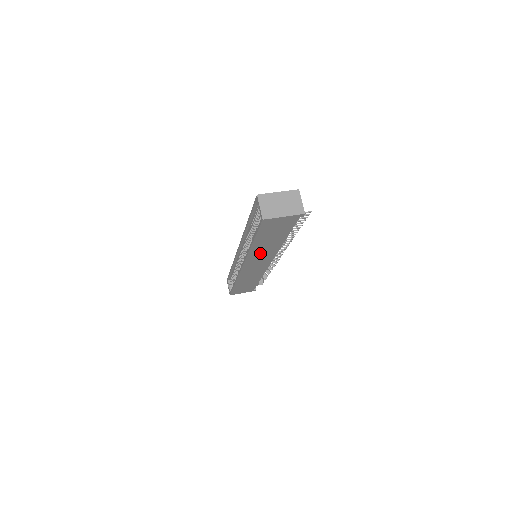
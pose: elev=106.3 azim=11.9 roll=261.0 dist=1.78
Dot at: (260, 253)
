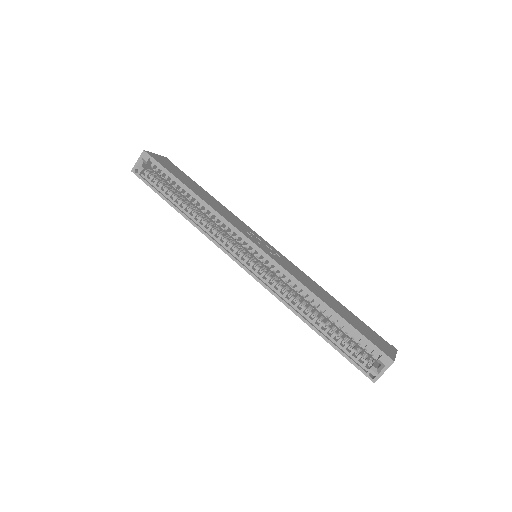
Dot at: occluded
